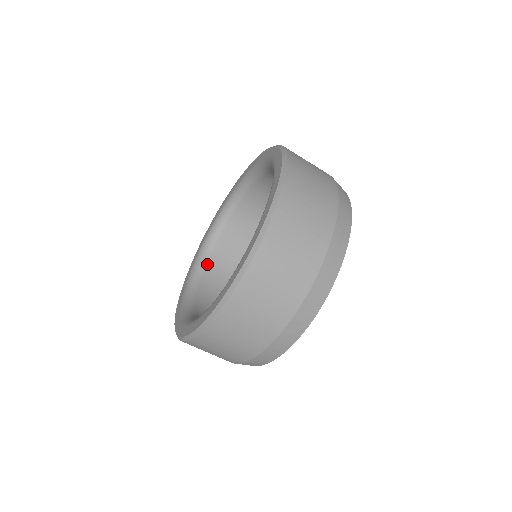
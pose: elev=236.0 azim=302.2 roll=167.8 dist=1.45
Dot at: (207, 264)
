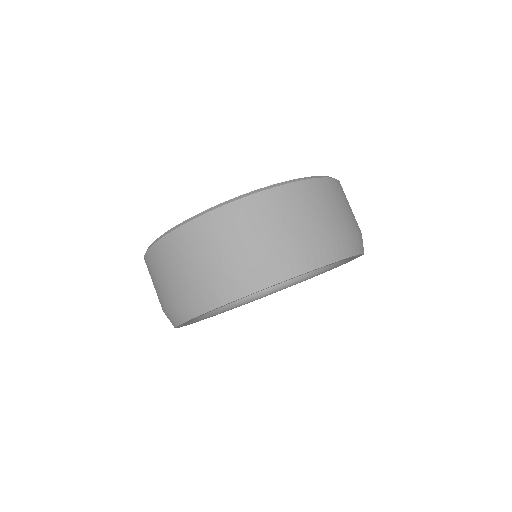
Dot at: occluded
